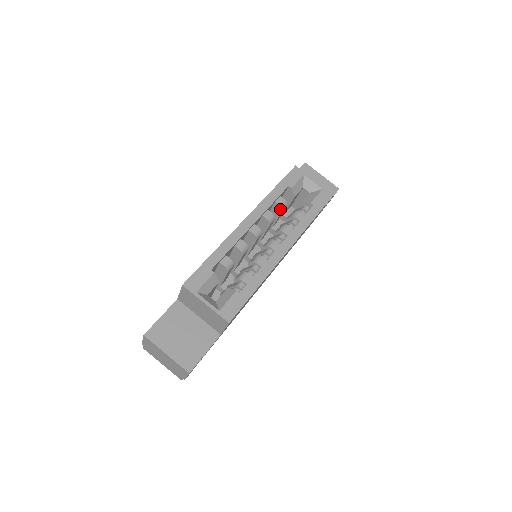
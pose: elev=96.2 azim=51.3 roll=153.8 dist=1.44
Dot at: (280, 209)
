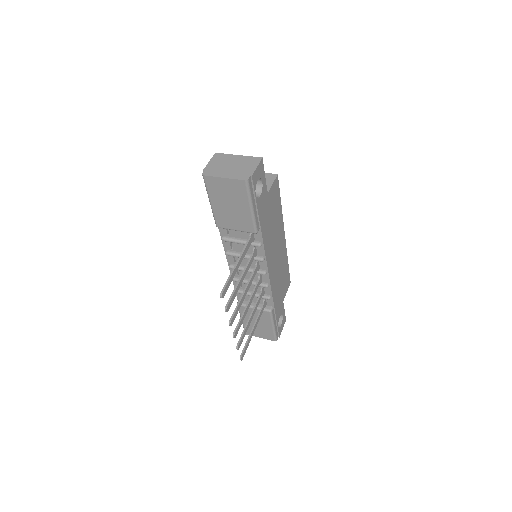
Dot at: occluded
